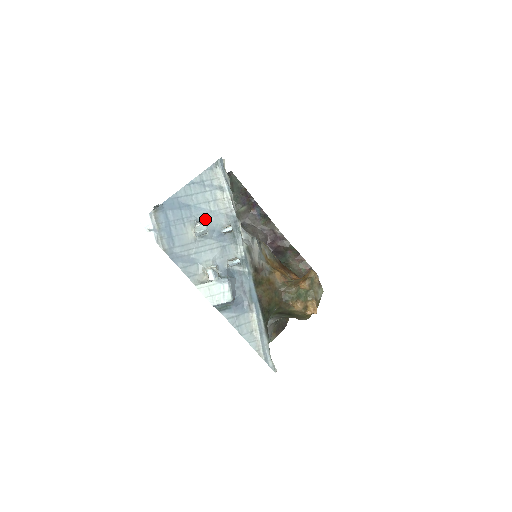
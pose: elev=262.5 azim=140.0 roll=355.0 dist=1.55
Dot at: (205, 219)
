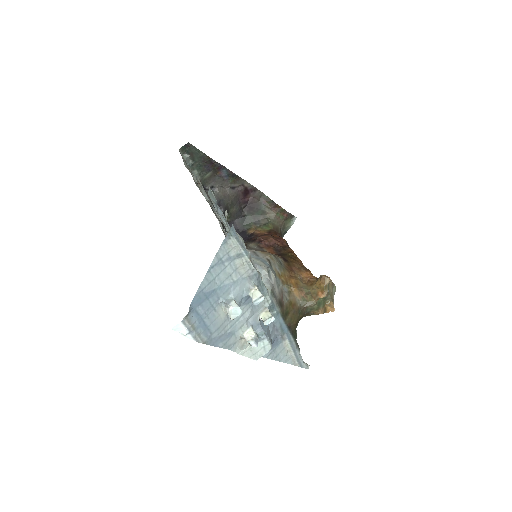
Dot at: (231, 293)
